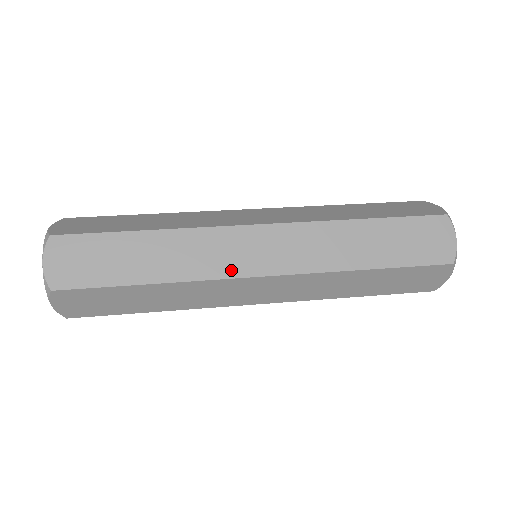
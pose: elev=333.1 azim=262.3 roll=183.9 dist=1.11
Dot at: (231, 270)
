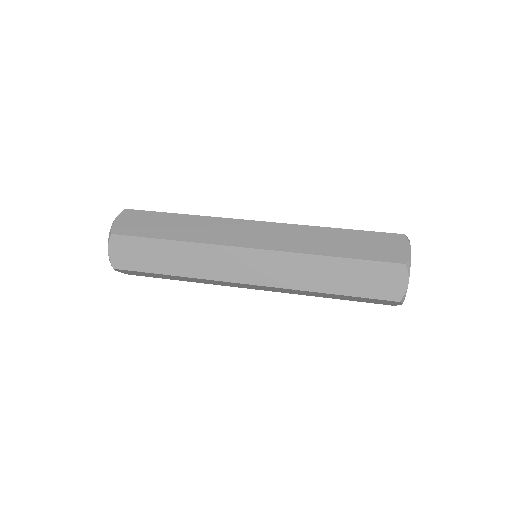
Dot at: (227, 276)
